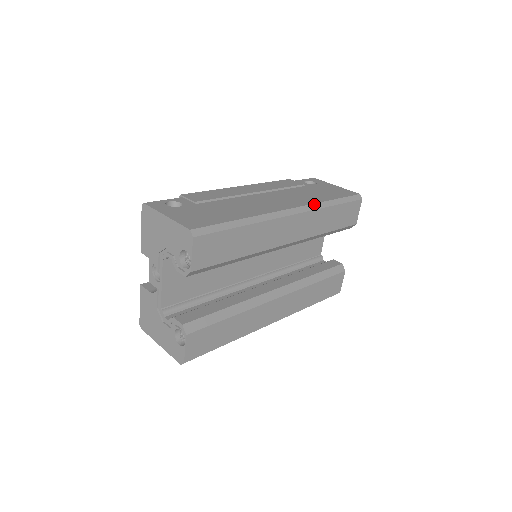
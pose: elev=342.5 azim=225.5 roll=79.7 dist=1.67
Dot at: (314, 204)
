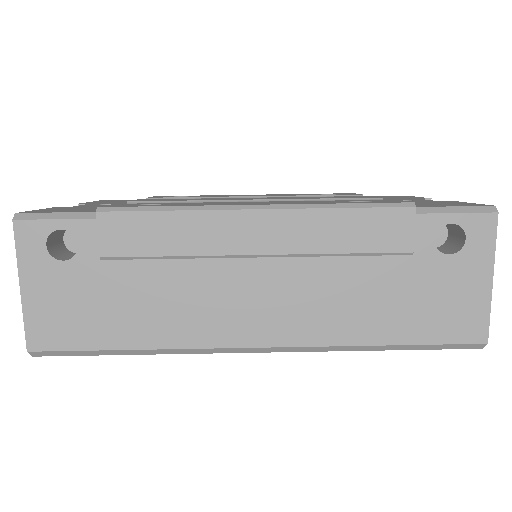
Dot at: (327, 347)
